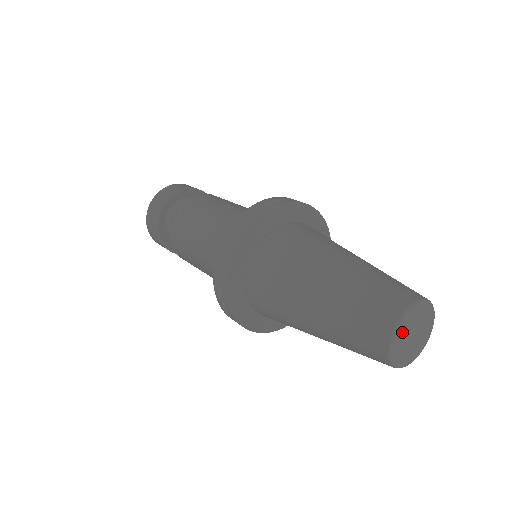
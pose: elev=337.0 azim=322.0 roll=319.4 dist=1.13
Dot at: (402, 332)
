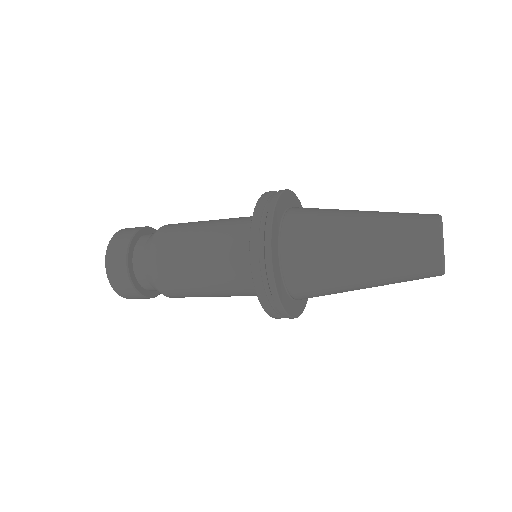
Dot at: occluded
